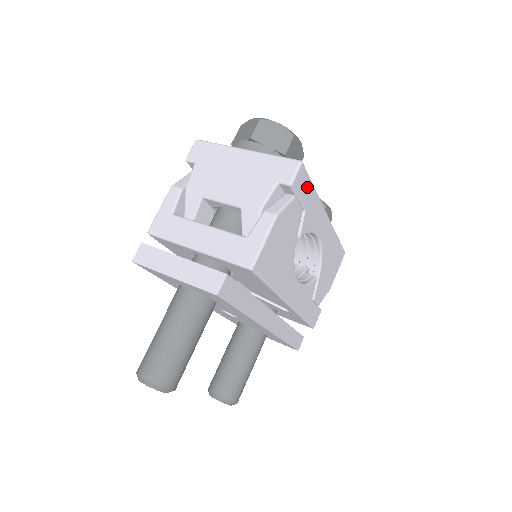
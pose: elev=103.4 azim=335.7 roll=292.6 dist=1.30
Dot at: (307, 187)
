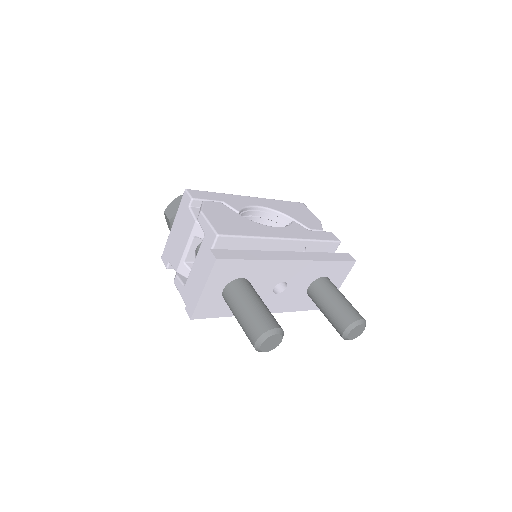
Dot at: (208, 194)
